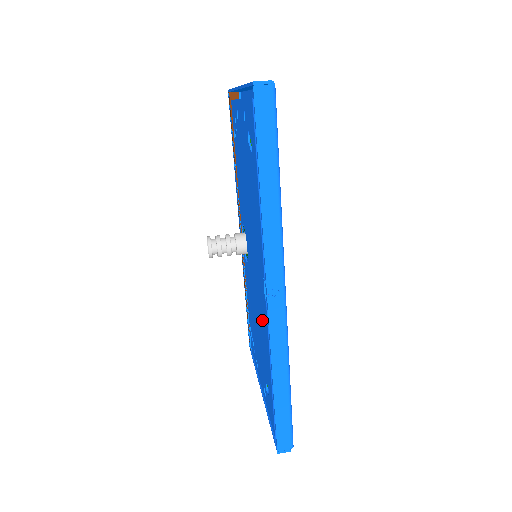
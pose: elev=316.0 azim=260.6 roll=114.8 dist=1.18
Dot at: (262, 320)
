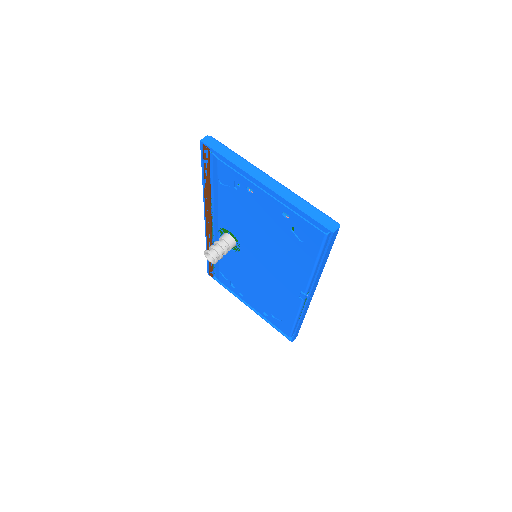
Dot at: (282, 297)
